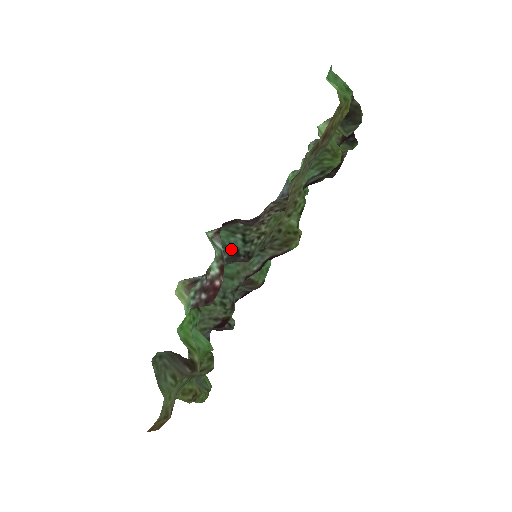
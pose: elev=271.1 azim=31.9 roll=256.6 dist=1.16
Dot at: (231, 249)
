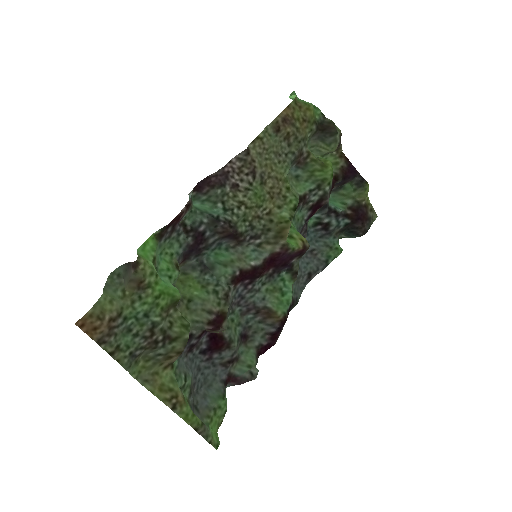
Dot at: (211, 214)
